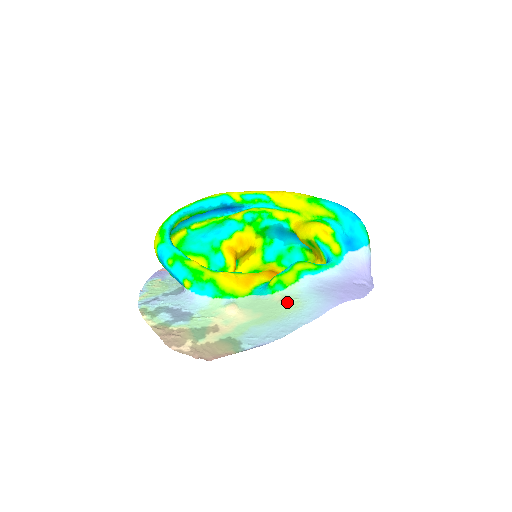
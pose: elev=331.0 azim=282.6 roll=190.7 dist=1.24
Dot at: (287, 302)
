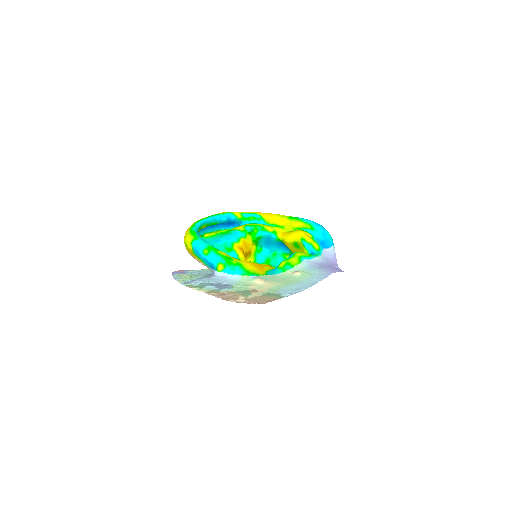
Dot at: (299, 273)
